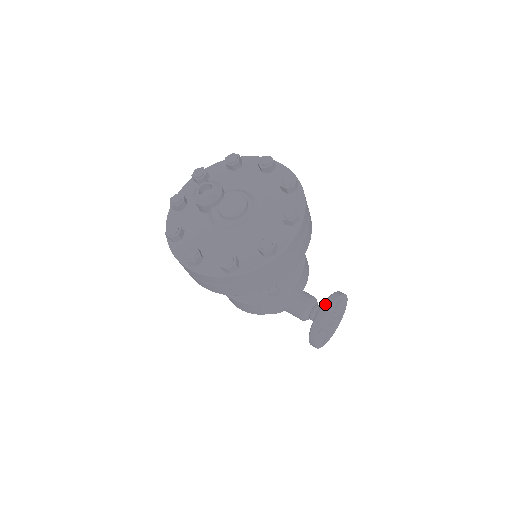
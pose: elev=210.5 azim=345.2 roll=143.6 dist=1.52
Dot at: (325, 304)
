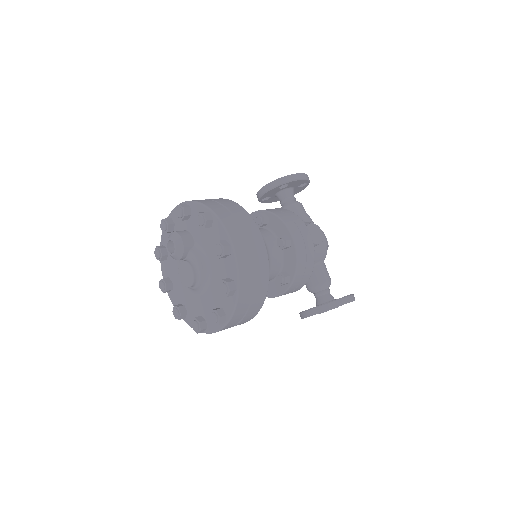
Dot at: (310, 311)
